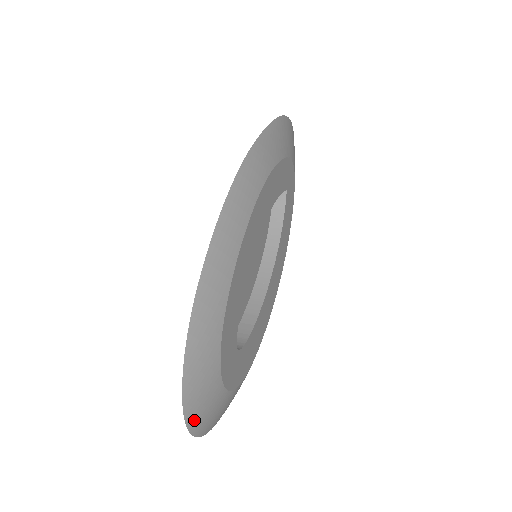
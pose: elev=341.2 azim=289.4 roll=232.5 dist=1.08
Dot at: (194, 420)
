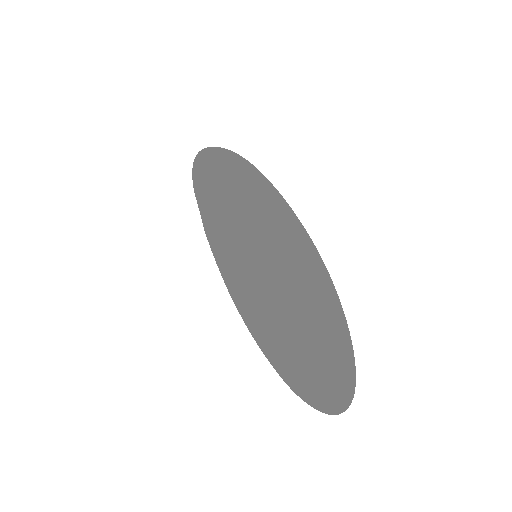
Dot at: (353, 376)
